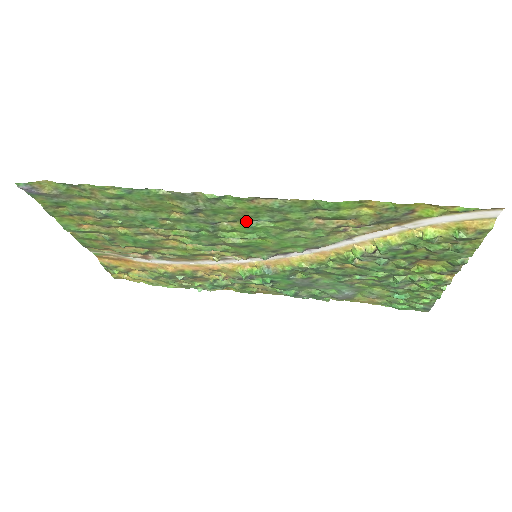
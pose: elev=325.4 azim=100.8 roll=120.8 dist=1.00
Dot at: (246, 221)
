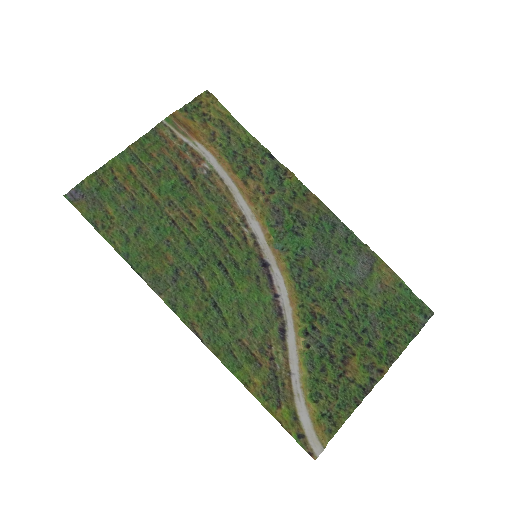
Dot at: (211, 295)
